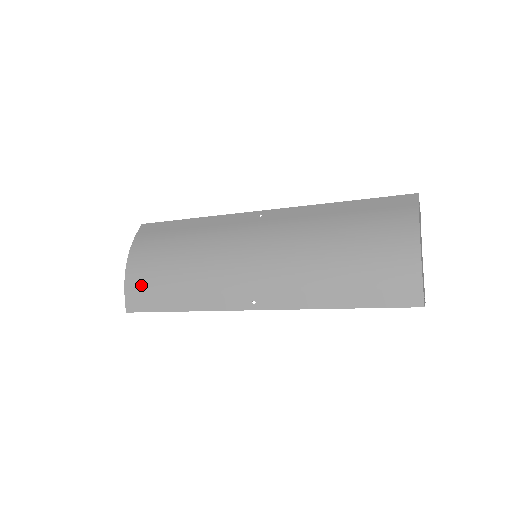
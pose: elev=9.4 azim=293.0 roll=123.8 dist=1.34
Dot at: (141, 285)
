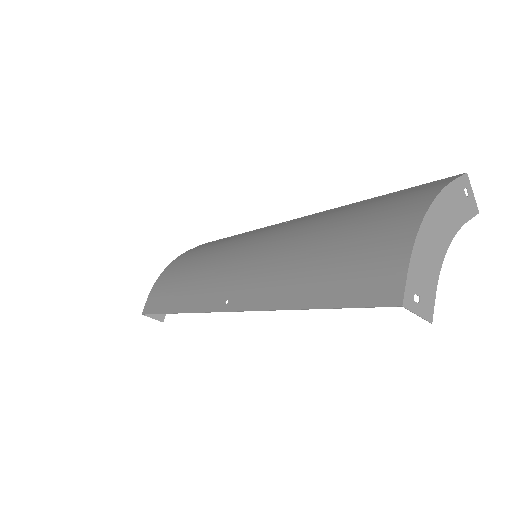
Dot at: (161, 286)
